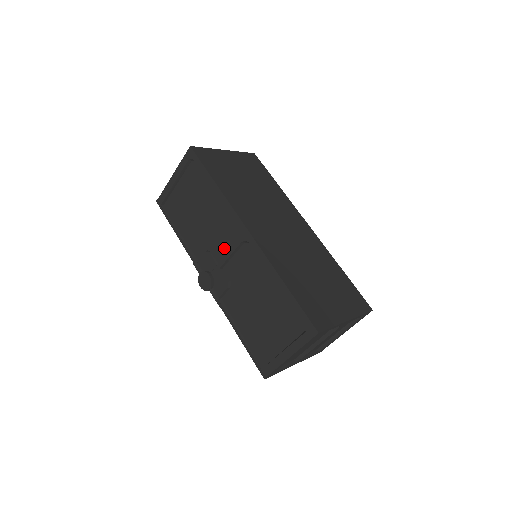
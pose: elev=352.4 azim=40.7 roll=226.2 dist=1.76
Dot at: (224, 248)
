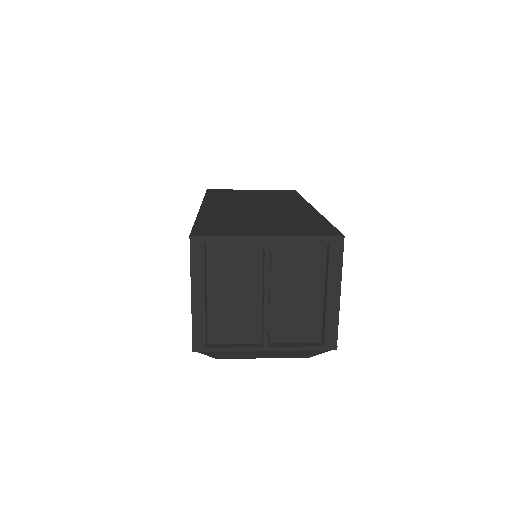
Dot at: occluded
